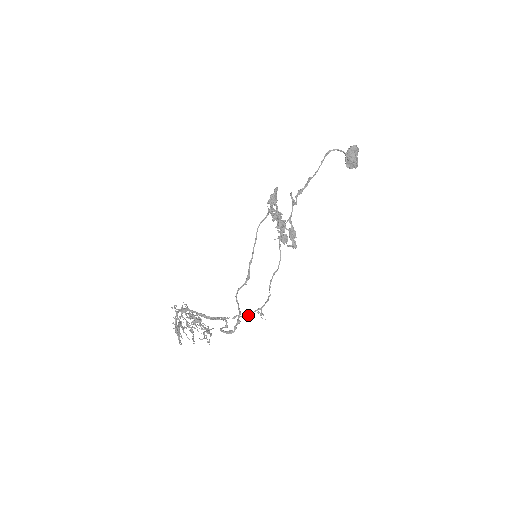
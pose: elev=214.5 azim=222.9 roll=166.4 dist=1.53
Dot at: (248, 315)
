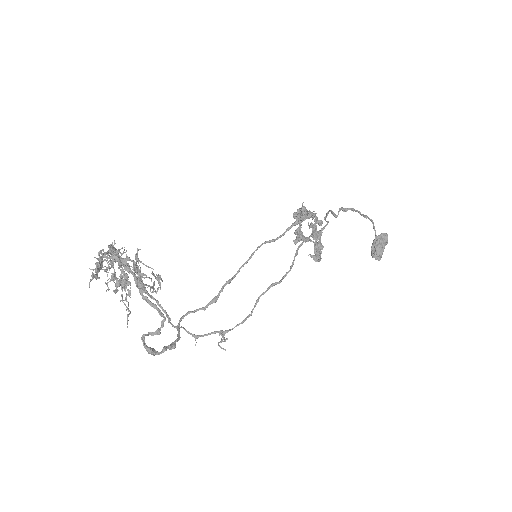
Dot at: occluded
